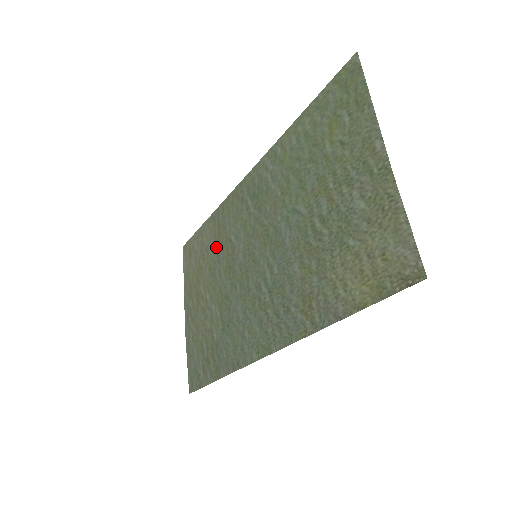
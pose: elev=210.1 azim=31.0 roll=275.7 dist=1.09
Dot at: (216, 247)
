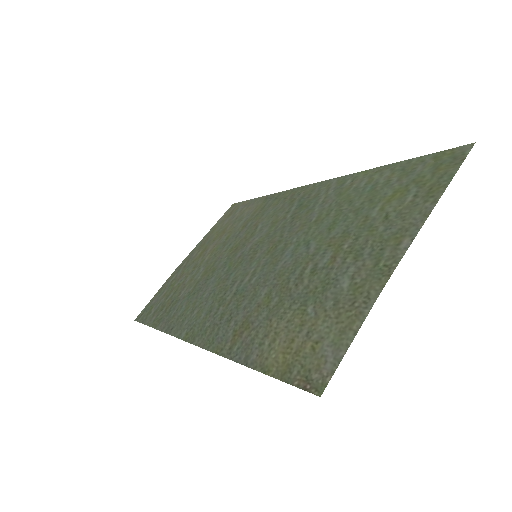
Dot at: (246, 224)
